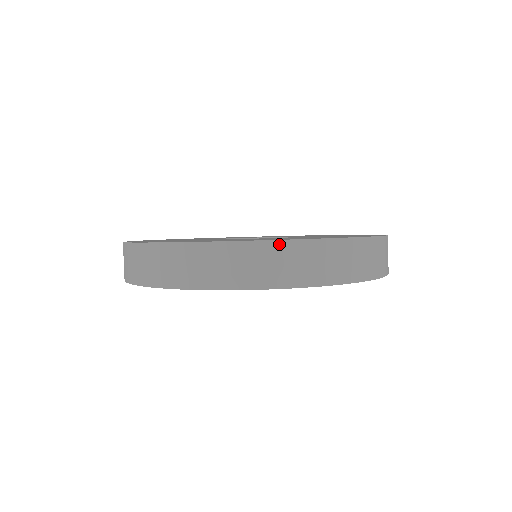
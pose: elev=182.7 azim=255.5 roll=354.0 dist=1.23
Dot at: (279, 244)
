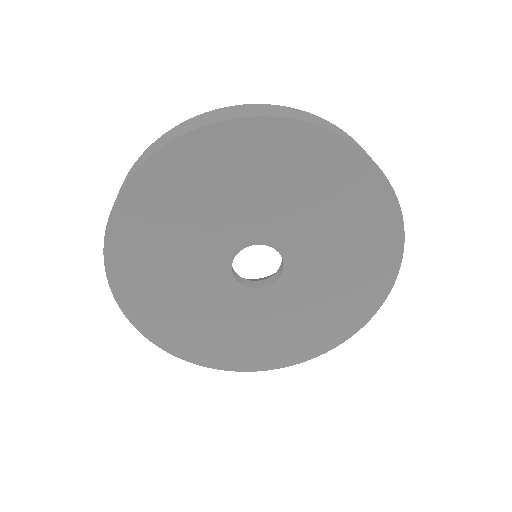
Dot at: occluded
